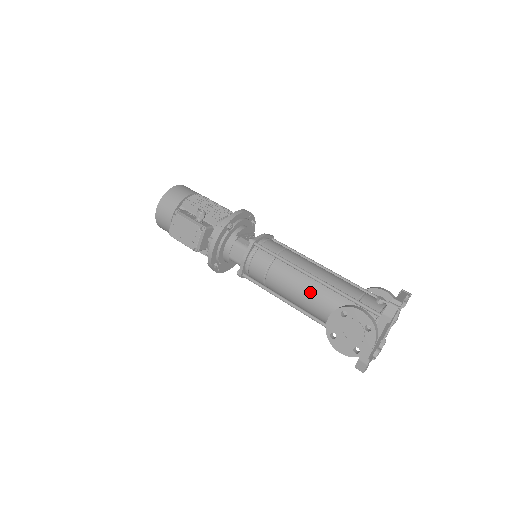
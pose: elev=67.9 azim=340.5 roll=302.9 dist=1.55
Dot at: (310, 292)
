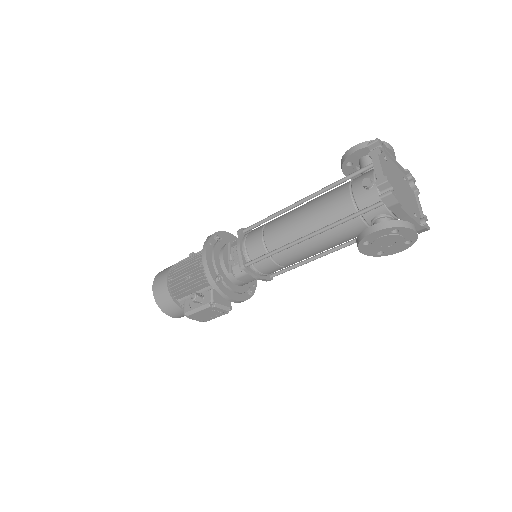
Dot at: (322, 244)
